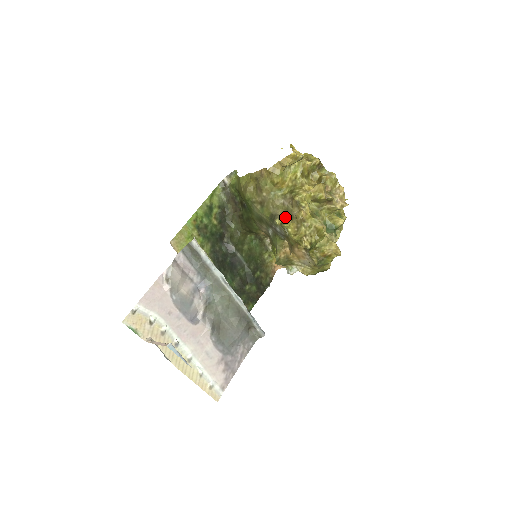
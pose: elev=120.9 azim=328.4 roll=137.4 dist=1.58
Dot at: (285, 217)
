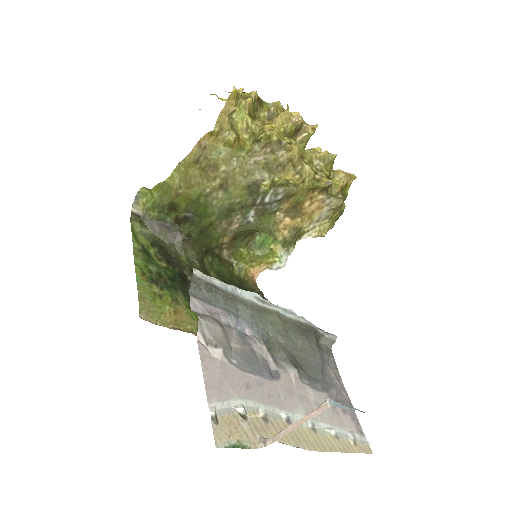
Dot at: (269, 176)
